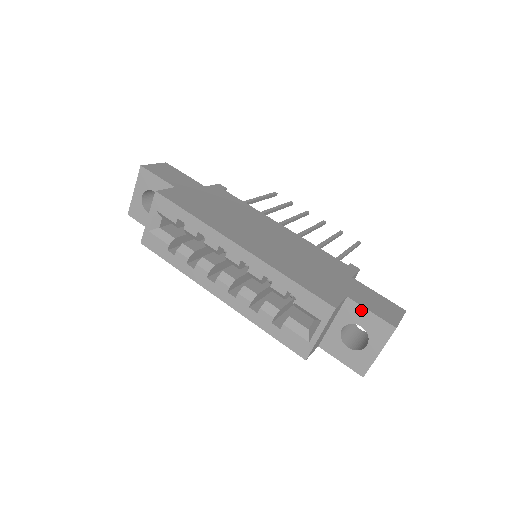
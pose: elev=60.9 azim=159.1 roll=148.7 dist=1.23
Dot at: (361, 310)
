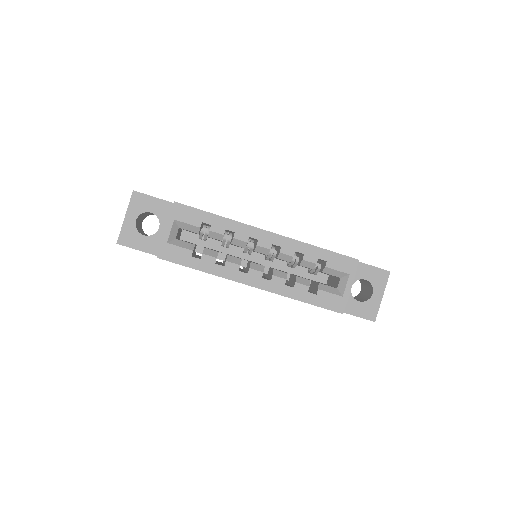
Dot at: (363, 266)
